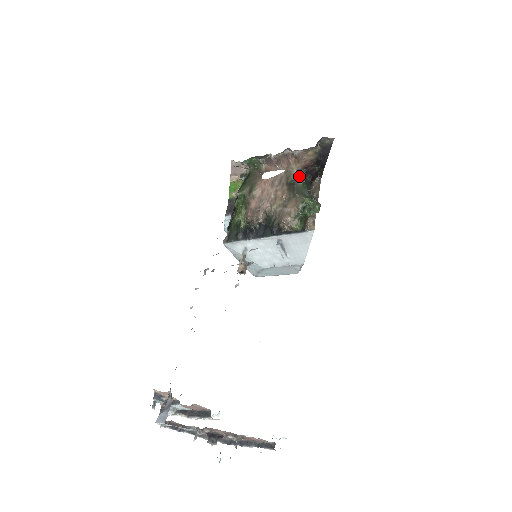
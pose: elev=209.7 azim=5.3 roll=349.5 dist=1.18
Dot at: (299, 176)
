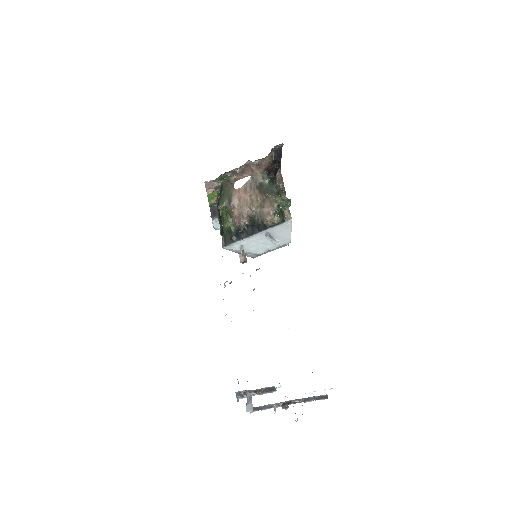
Dot at: (264, 177)
